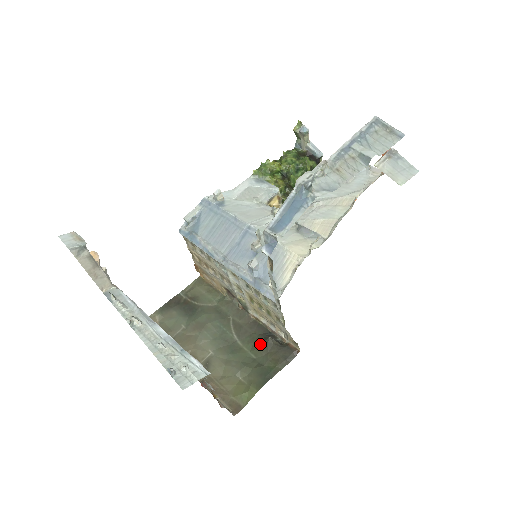
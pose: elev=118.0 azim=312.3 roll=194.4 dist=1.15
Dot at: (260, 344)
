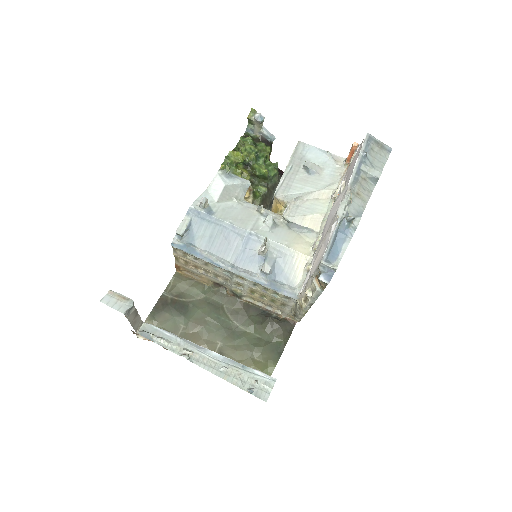
Dot at: (262, 325)
